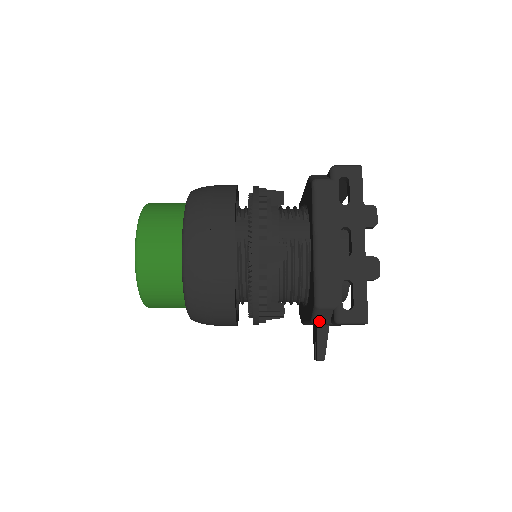
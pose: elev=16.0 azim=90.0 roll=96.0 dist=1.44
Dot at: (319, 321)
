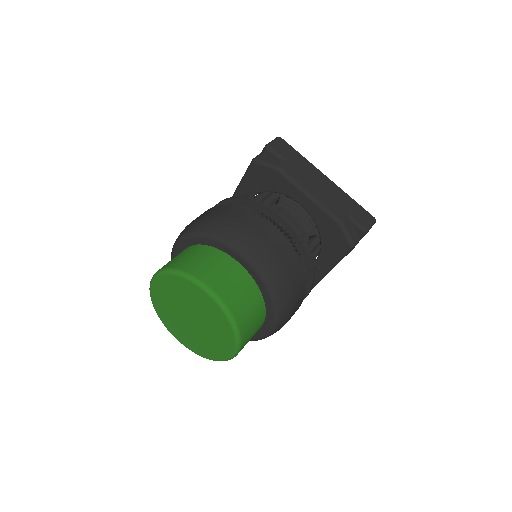
Dot at: occluded
